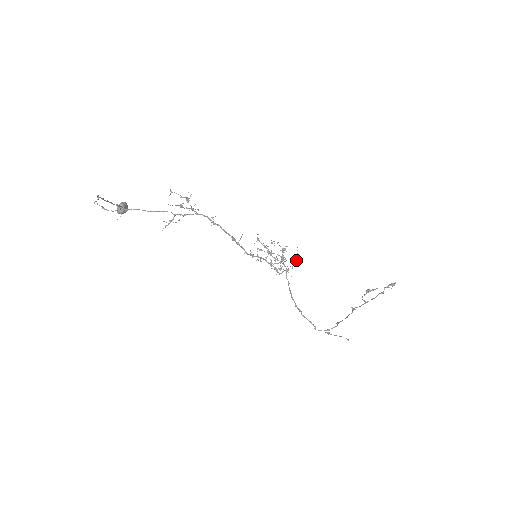
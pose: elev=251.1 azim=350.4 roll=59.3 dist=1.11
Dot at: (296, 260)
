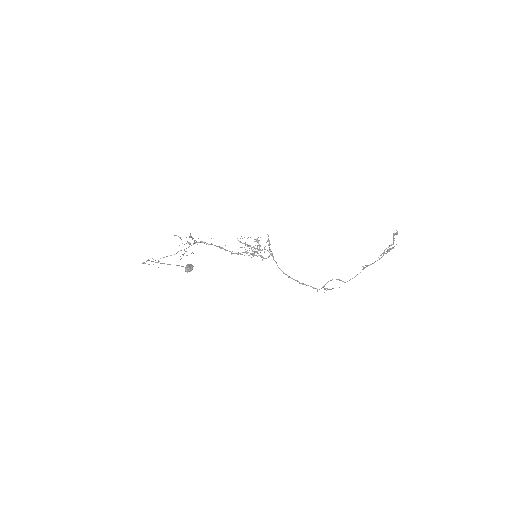
Dot at: (269, 243)
